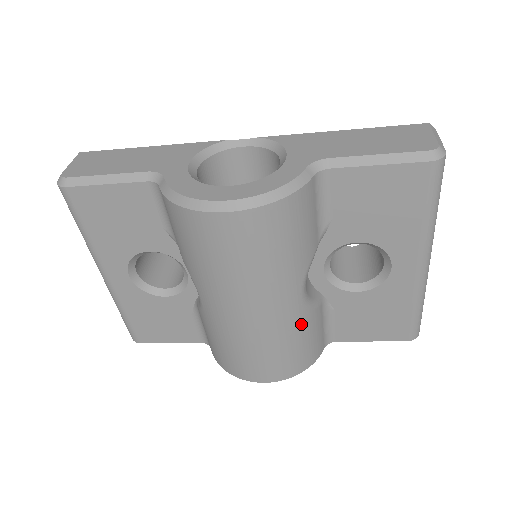
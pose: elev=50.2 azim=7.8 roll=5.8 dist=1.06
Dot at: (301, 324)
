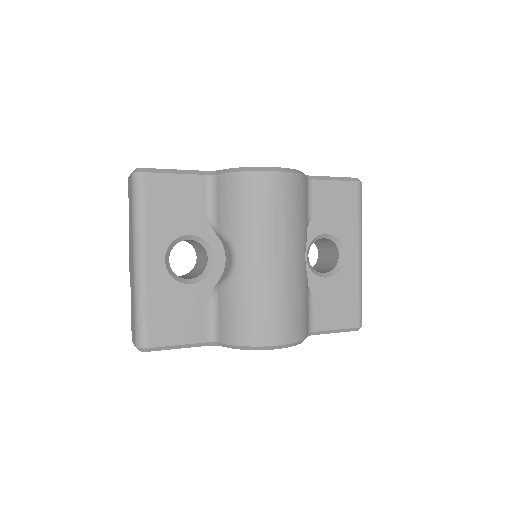
Dot at: (304, 285)
